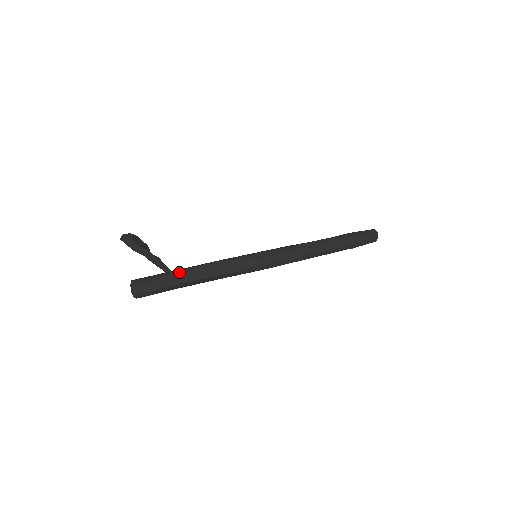
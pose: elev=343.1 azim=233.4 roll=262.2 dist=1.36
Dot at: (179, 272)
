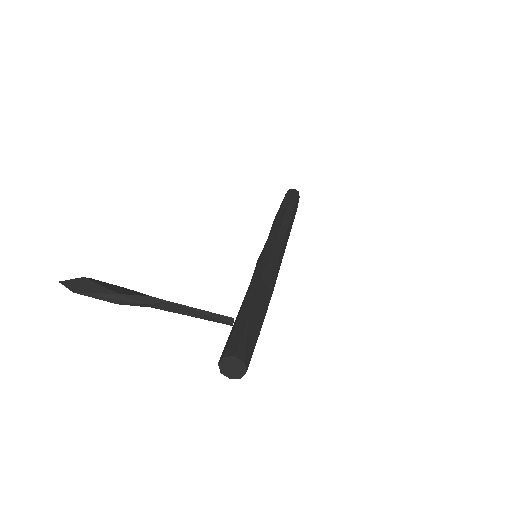
Dot at: (251, 315)
